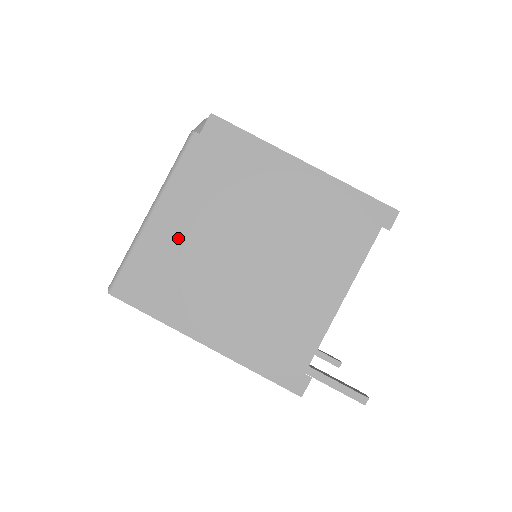
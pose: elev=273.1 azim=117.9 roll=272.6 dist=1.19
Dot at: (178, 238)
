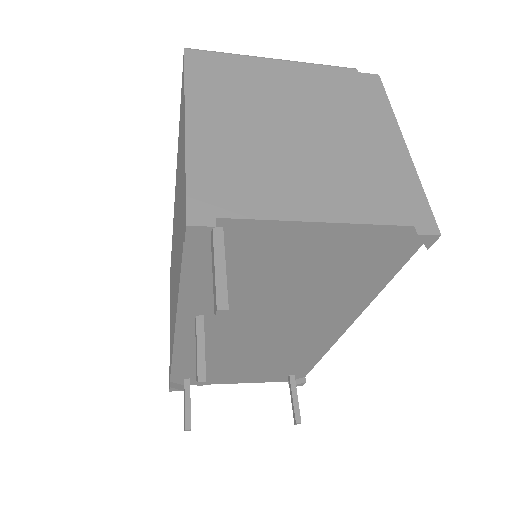
Dot at: (269, 79)
